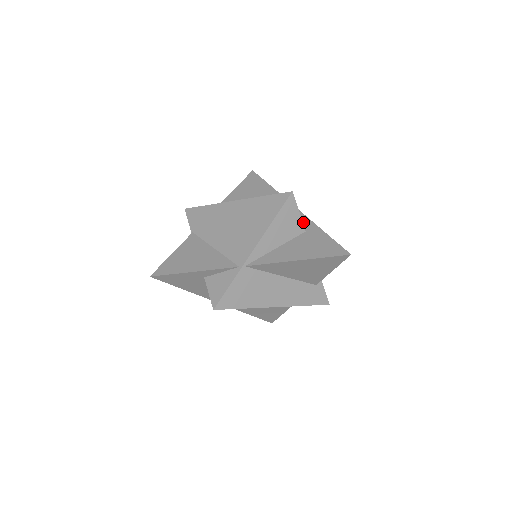
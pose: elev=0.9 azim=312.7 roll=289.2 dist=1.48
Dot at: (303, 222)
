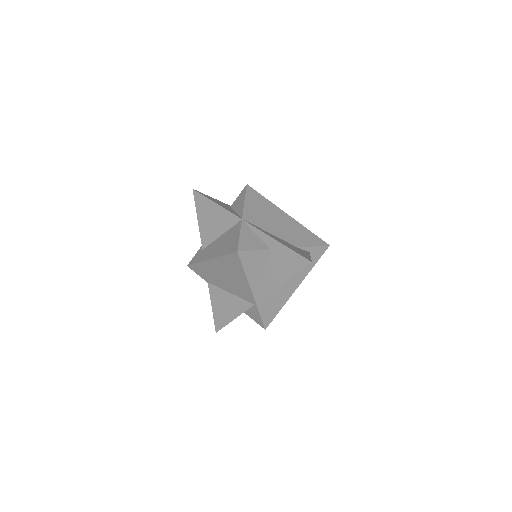
Dot at: (263, 239)
